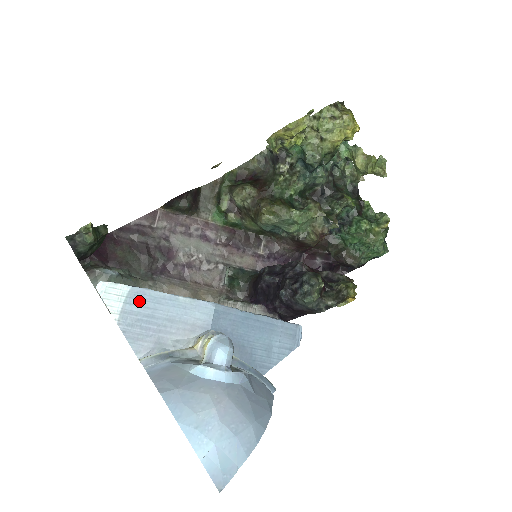
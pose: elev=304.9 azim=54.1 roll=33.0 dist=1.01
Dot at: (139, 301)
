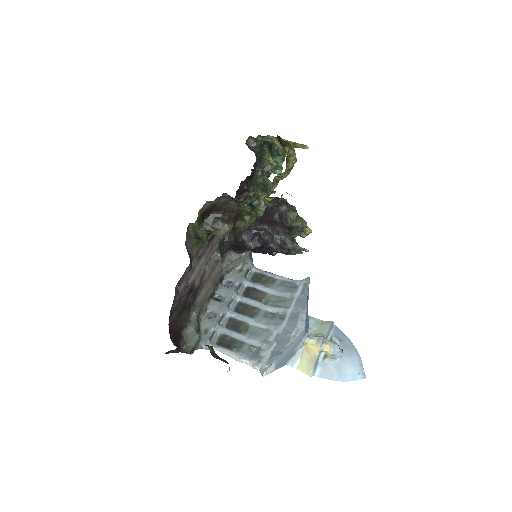
Dot at: (280, 360)
